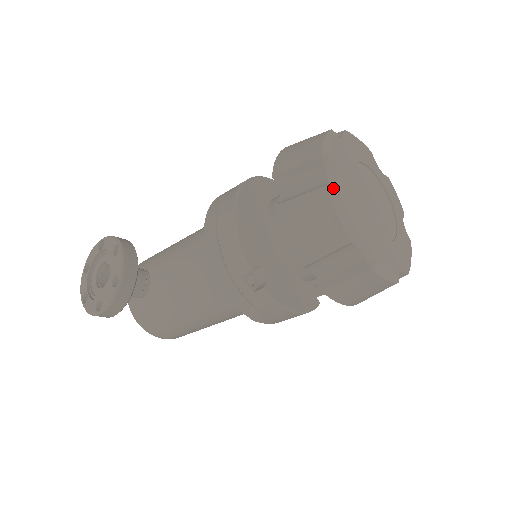
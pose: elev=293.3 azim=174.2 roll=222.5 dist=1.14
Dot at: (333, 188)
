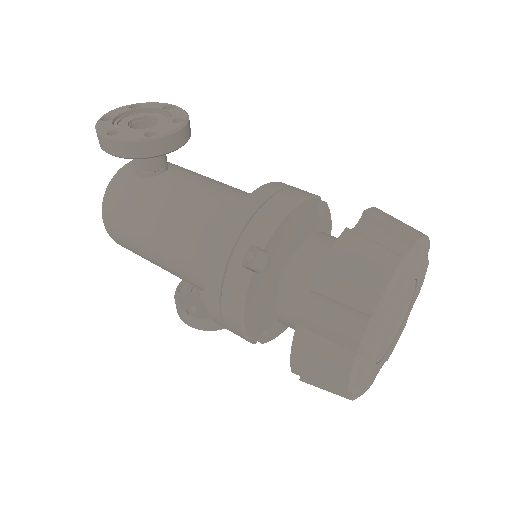
Dot at: (404, 266)
